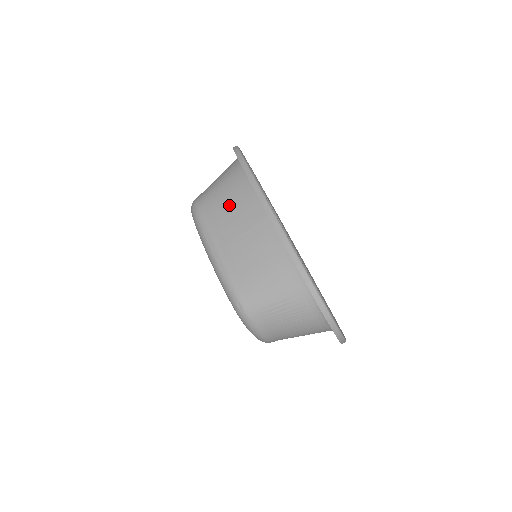
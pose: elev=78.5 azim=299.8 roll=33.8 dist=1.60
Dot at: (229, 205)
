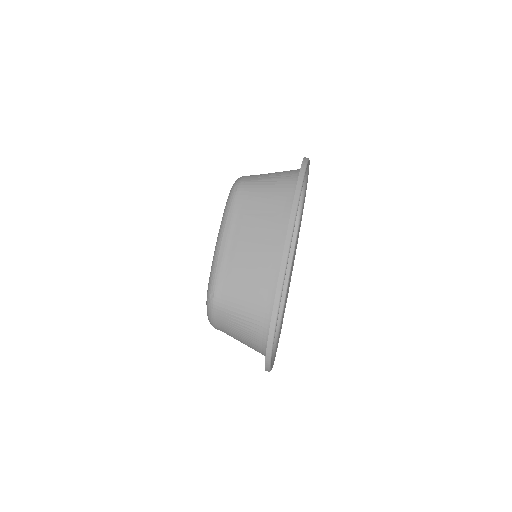
Dot at: (263, 211)
